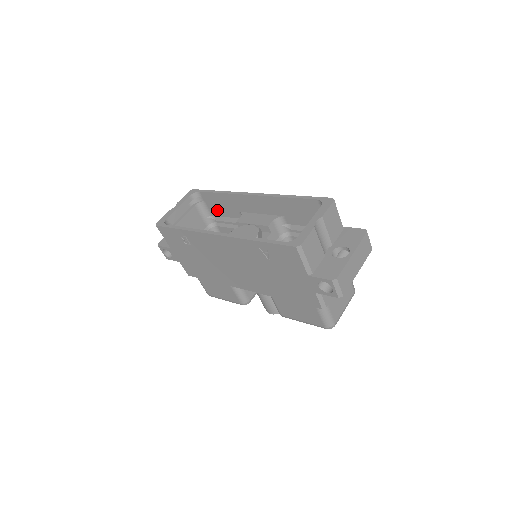
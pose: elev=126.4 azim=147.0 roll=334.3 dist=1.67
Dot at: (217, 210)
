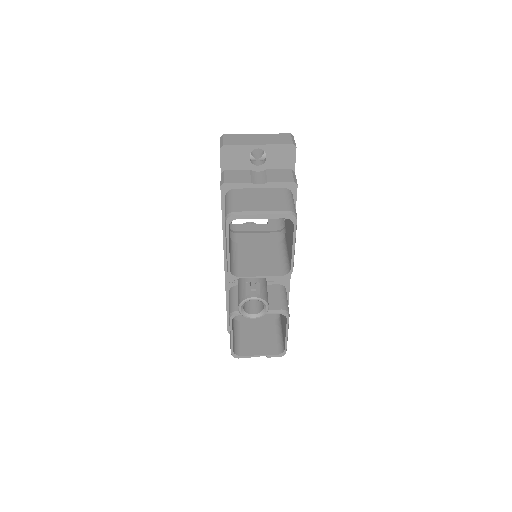
Dot at: occluded
